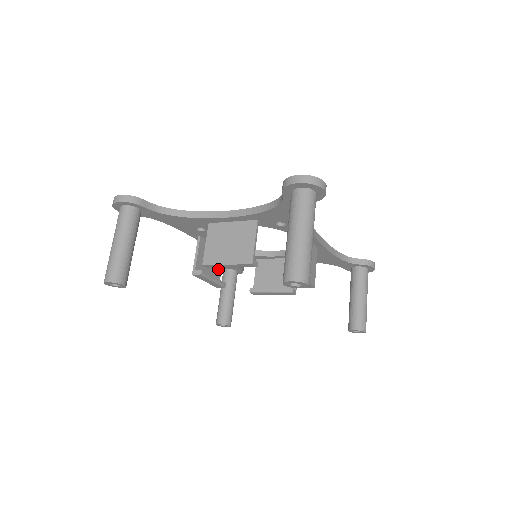
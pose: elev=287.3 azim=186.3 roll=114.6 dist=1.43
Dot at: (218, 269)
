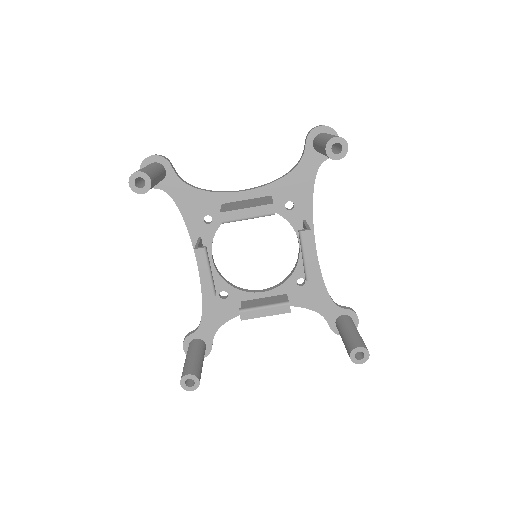
Dot at: occluded
